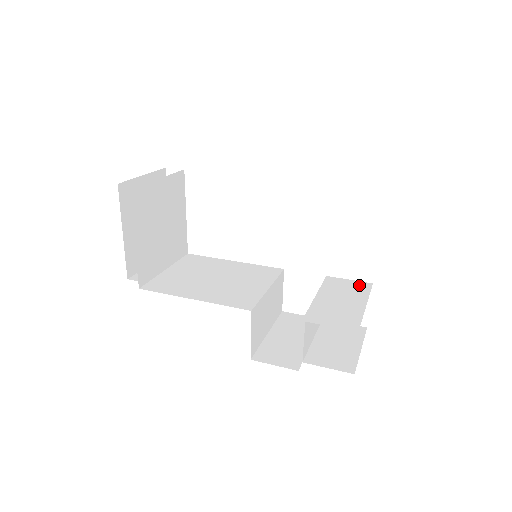
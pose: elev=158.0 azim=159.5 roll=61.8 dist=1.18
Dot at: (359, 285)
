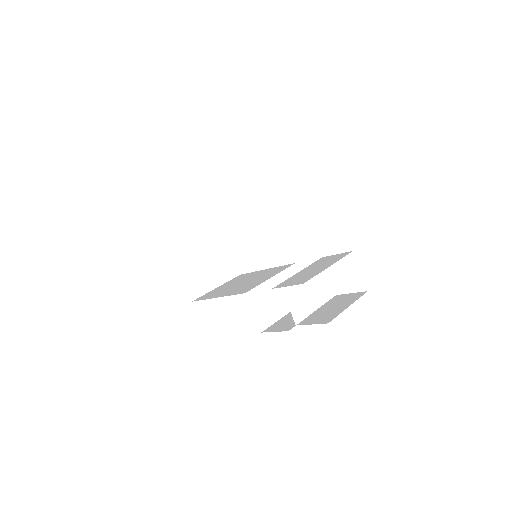
Dot at: (340, 255)
